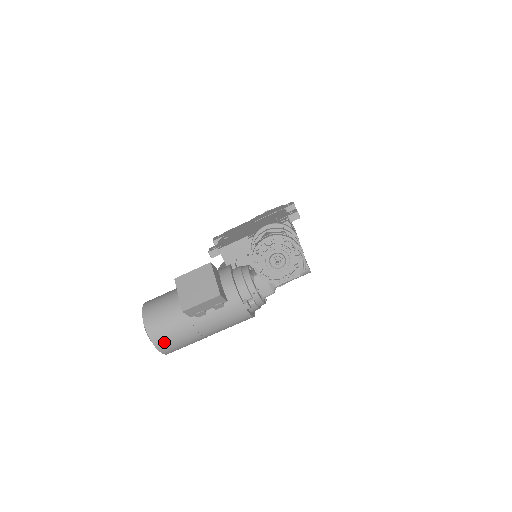
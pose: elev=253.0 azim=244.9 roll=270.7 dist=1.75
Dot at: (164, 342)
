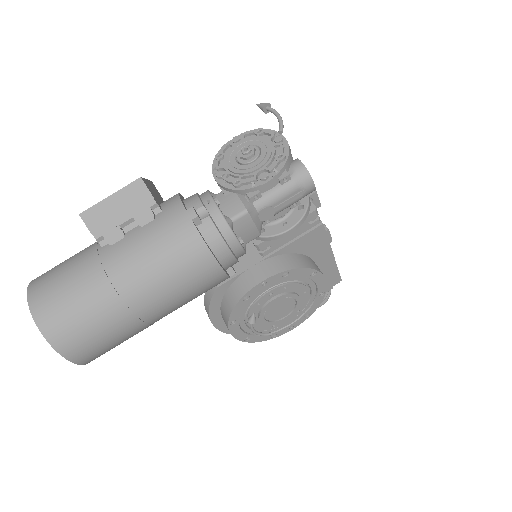
Dot at: (47, 299)
